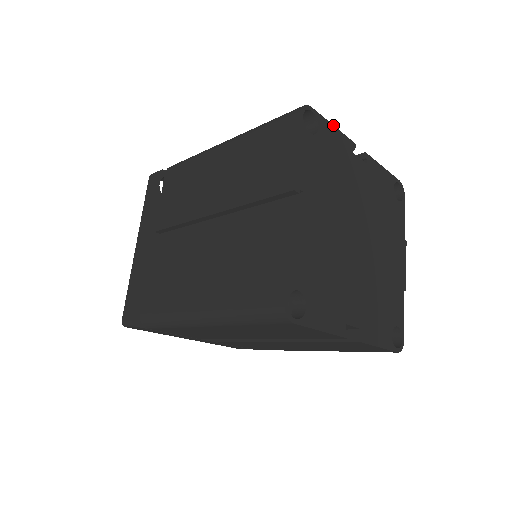
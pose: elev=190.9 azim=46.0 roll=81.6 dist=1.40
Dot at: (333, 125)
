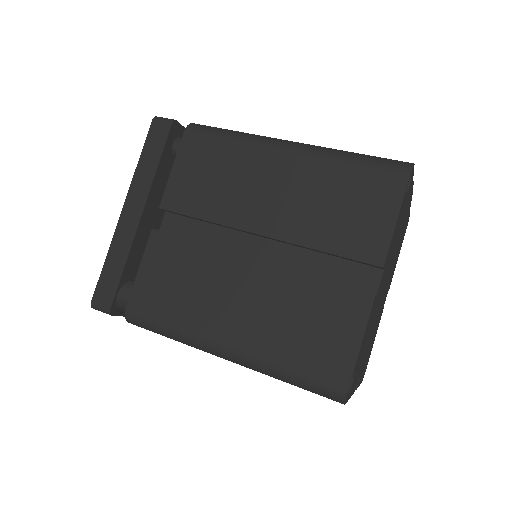
Dot at: (361, 344)
